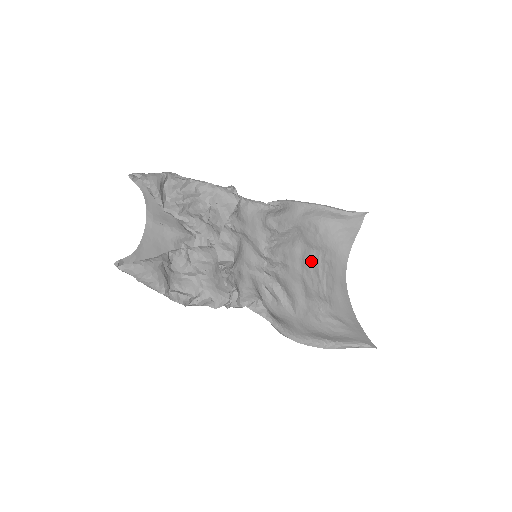
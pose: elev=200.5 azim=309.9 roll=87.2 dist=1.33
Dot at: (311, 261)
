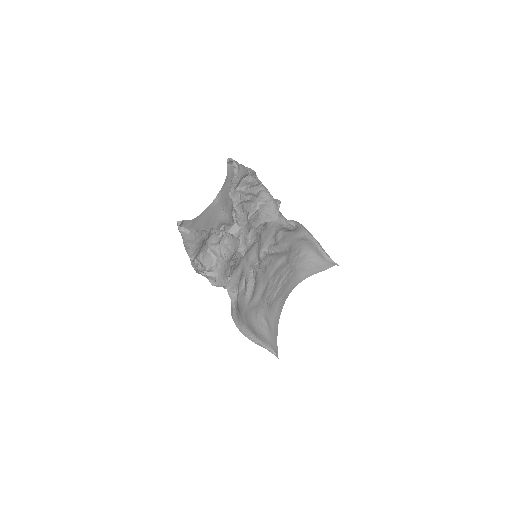
Dot at: (281, 273)
